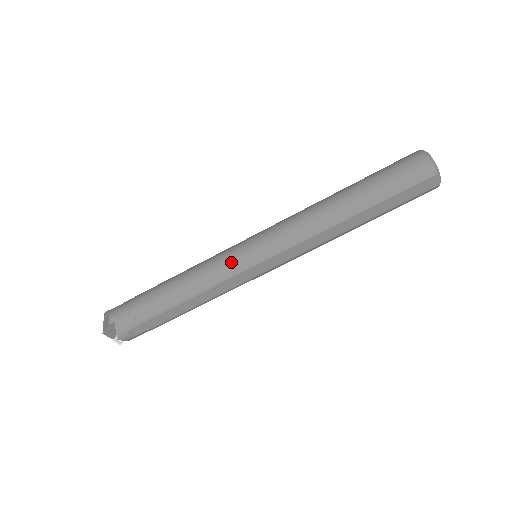
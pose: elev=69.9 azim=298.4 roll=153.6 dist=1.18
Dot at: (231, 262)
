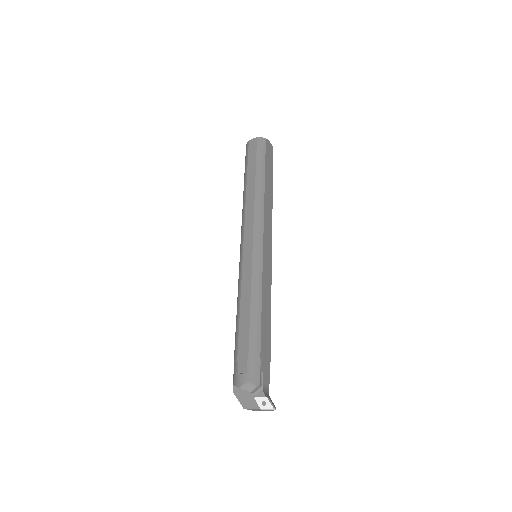
Dot at: occluded
